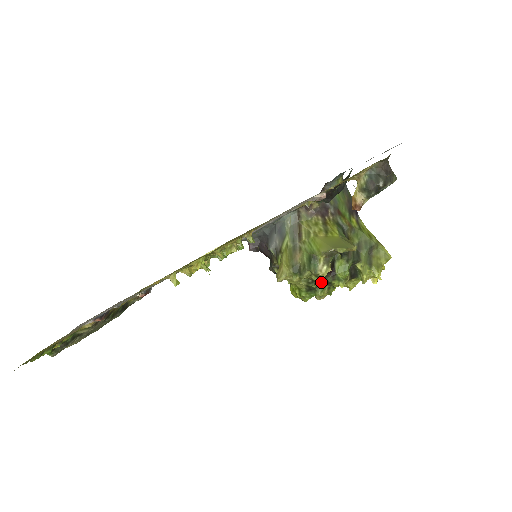
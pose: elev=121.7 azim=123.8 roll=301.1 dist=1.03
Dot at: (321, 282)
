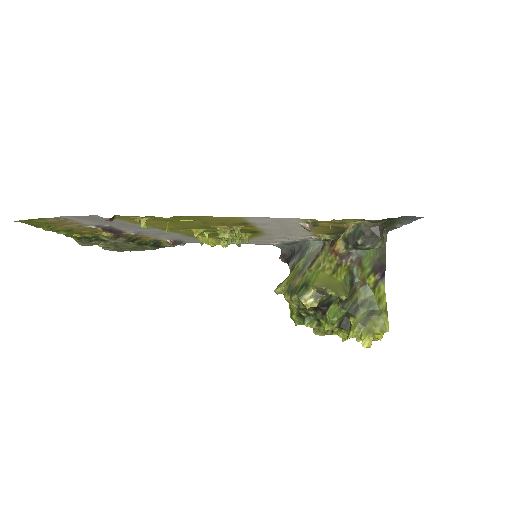
Dot at: (311, 314)
